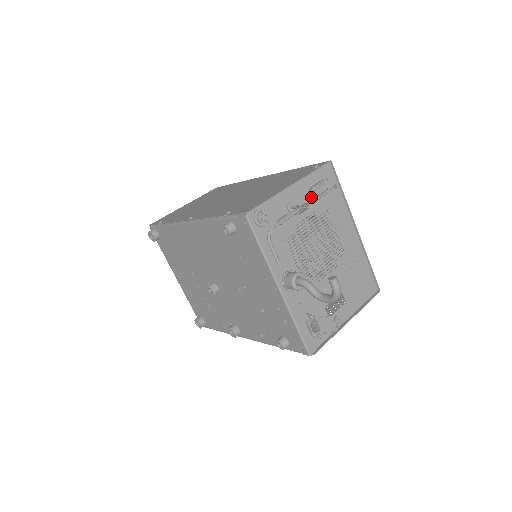
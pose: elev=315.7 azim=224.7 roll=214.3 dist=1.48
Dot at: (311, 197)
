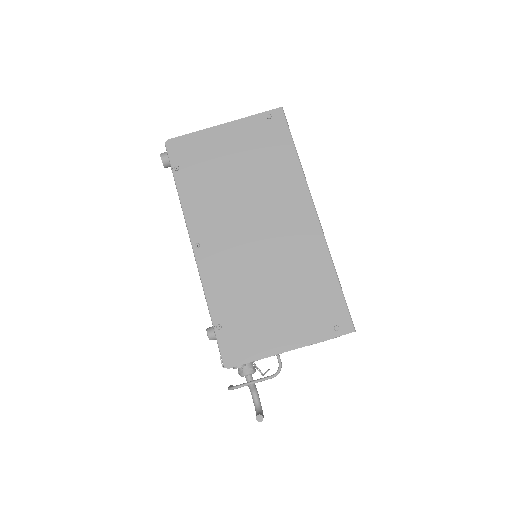
Dot at: occluded
